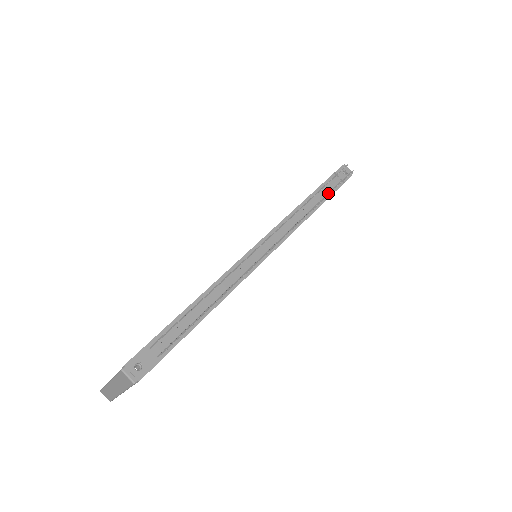
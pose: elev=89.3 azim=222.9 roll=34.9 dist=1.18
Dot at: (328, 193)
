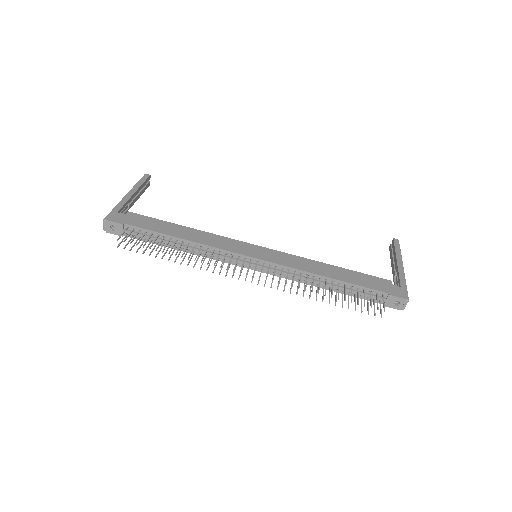
Dot at: occluded
